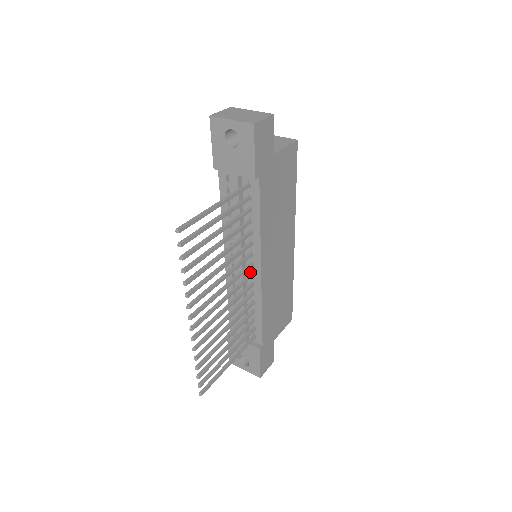
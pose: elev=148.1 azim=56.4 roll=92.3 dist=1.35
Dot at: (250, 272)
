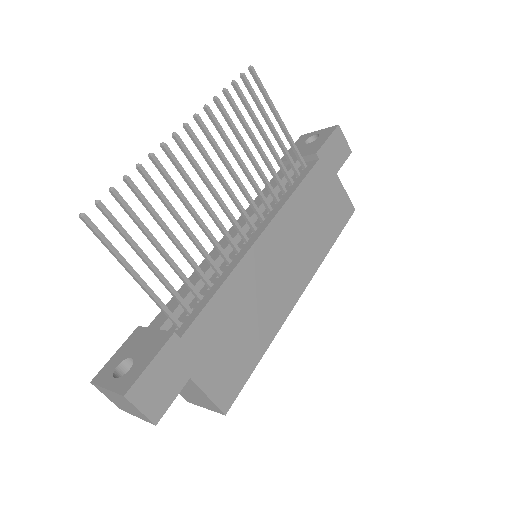
Dot at: (245, 240)
